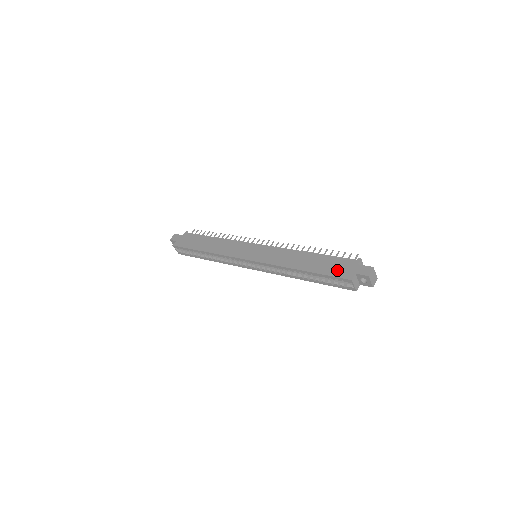
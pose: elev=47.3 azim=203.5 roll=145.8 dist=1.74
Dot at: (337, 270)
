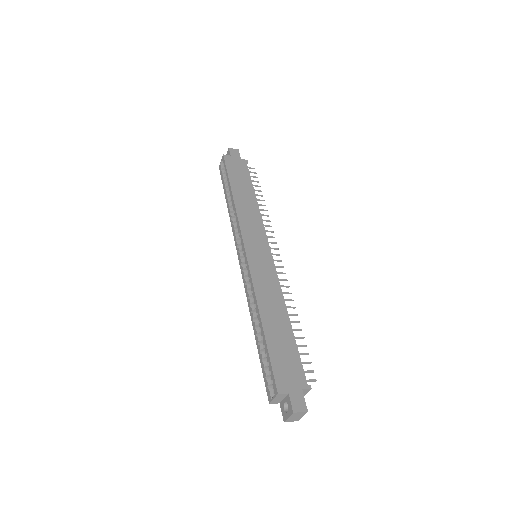
Dot at: (282, 367)
